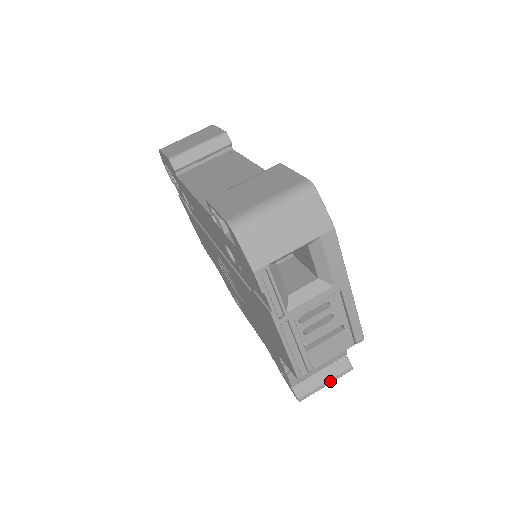
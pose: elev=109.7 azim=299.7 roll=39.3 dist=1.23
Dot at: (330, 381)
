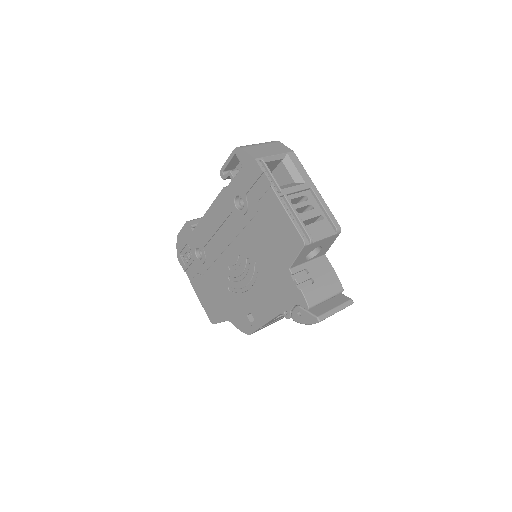
Dot at: (339, 308)
